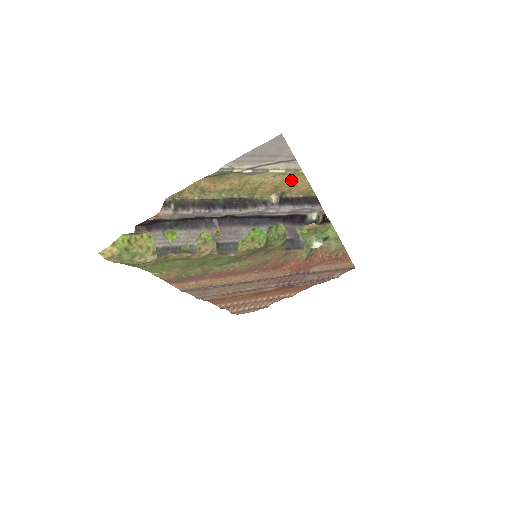
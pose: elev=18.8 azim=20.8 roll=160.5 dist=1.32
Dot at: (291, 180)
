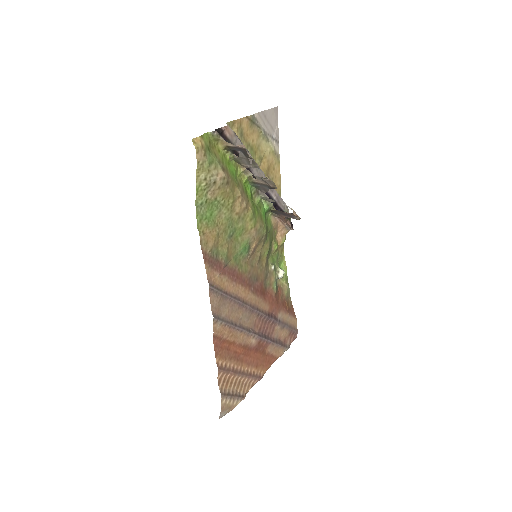
Dot at: (274, 166)
